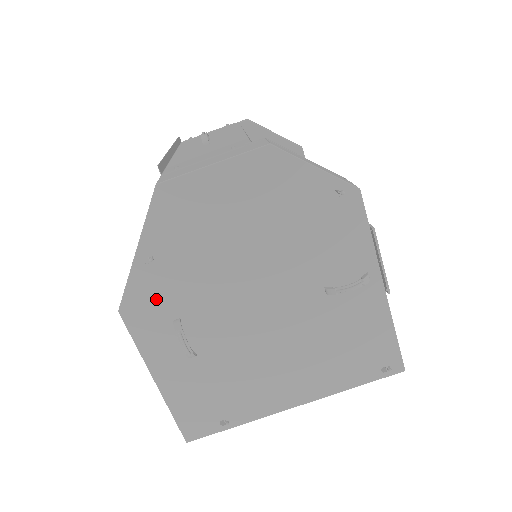
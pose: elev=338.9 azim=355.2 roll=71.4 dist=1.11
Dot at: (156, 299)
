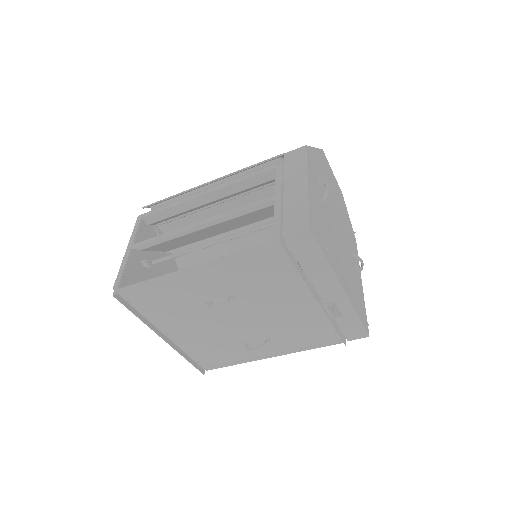
Dot at: (316, 166)
